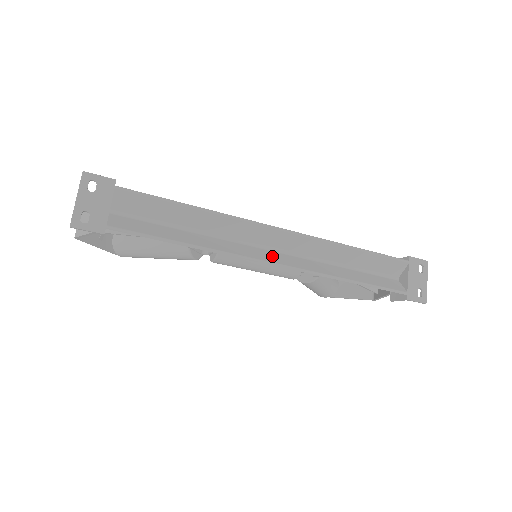
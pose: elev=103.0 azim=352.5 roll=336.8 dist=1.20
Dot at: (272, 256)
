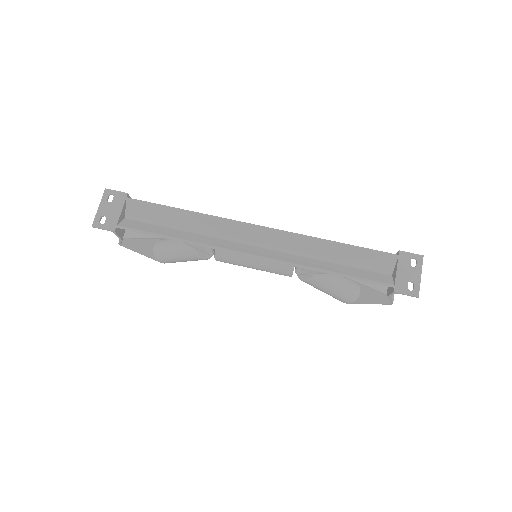
Dot at: (252, 250)
